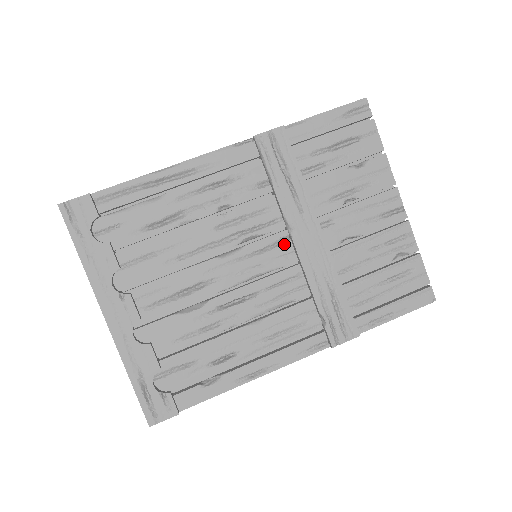
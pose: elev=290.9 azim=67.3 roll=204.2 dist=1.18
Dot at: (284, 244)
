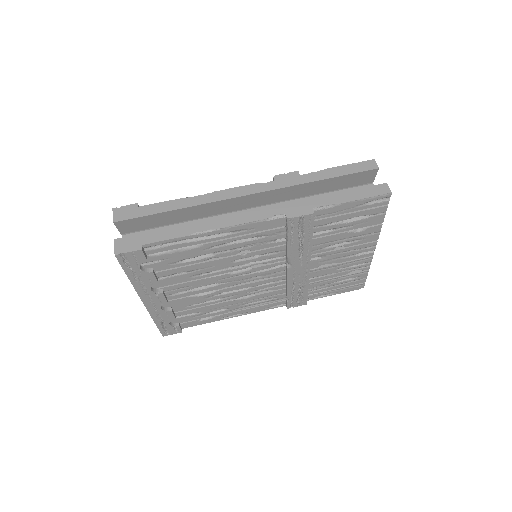
Dot at: (280, 268)
